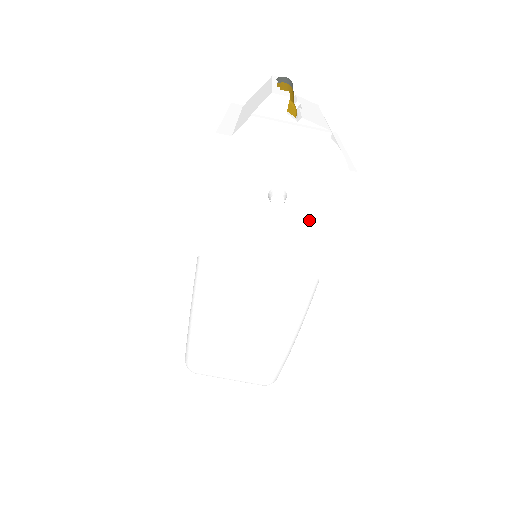
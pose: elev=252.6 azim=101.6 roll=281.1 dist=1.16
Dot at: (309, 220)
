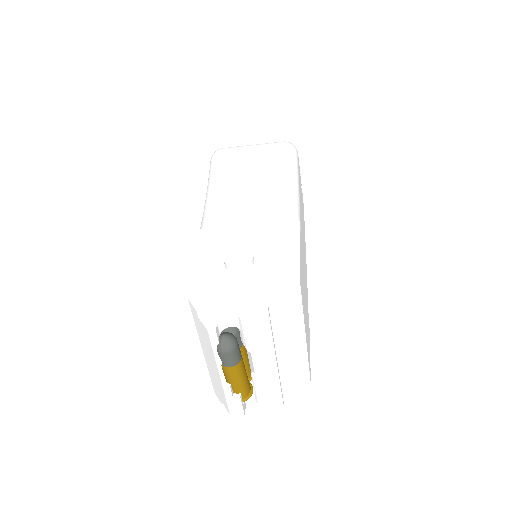
Dot at: occluded
